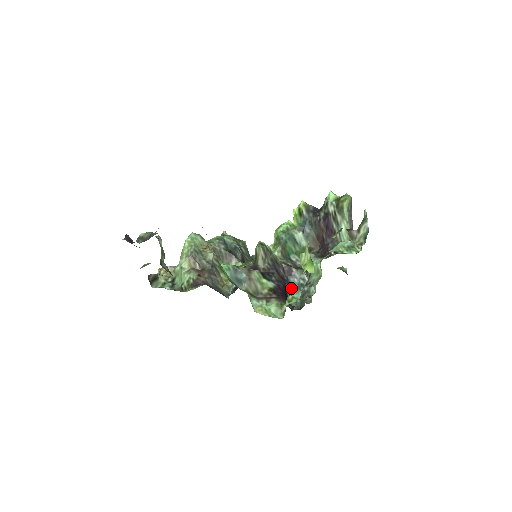
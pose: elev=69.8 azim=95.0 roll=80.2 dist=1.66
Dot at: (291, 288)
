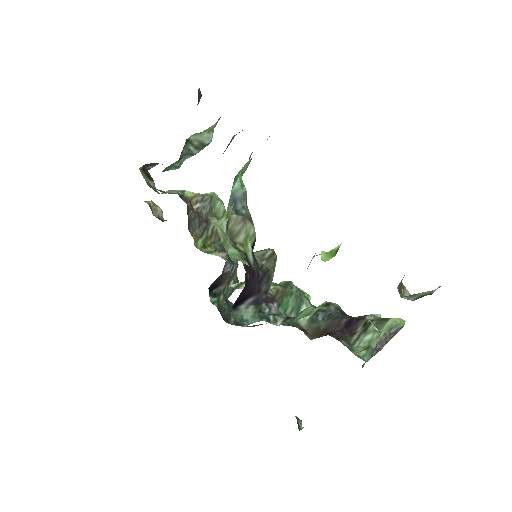
Dot at: (254, 308)
